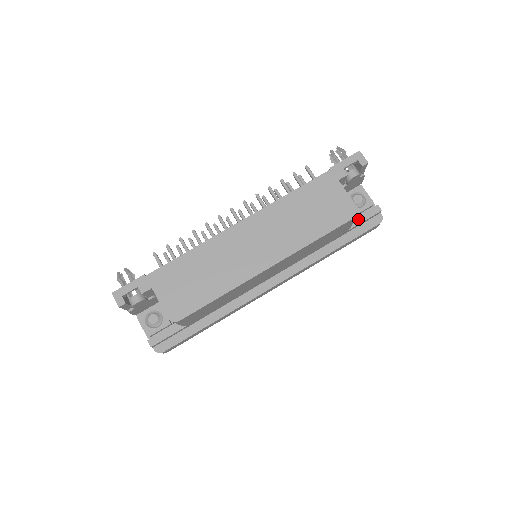
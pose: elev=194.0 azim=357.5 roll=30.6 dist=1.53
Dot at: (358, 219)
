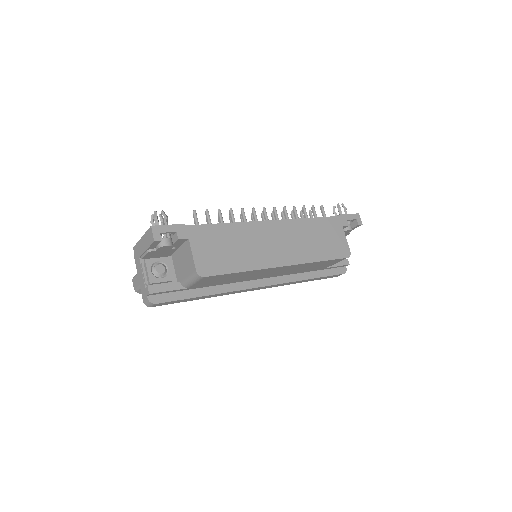
Dot at: occluded
